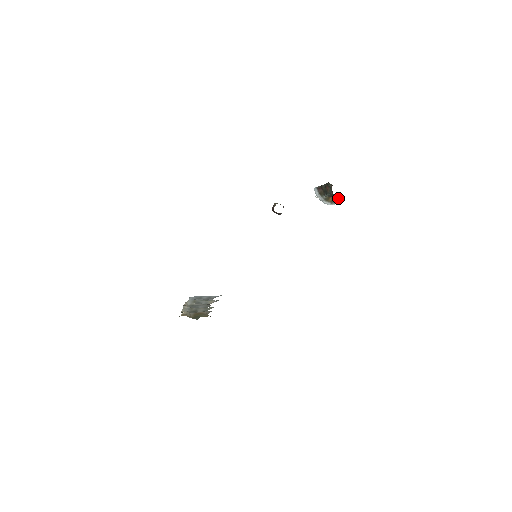
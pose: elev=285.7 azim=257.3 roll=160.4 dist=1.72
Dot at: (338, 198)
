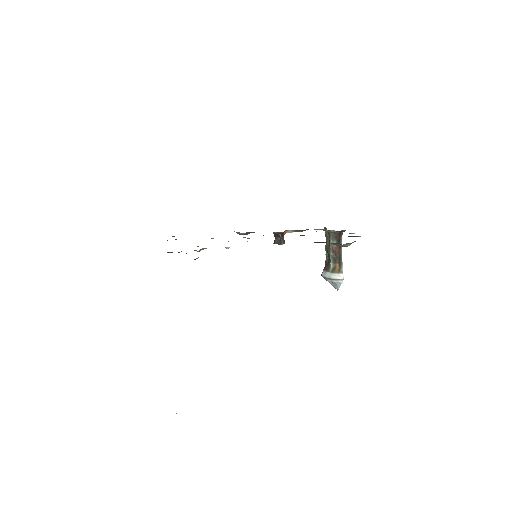
Dot at: (339, 250)
